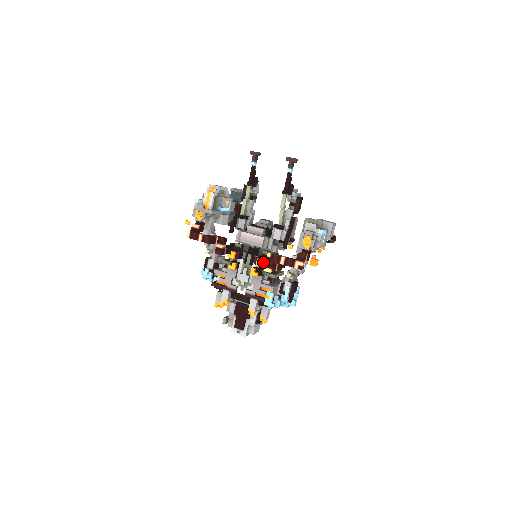
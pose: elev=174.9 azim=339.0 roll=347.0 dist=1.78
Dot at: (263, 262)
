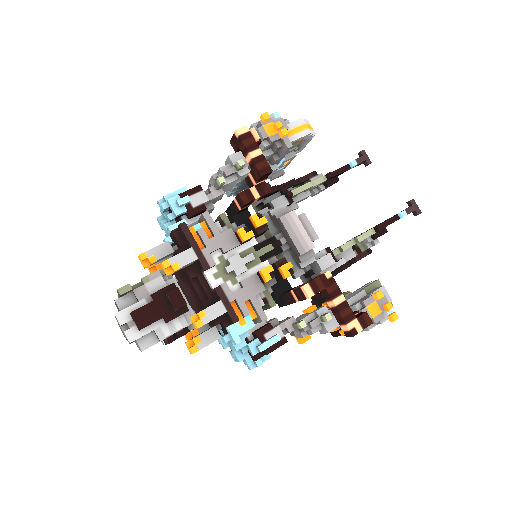
Dot at: (289, 273)
